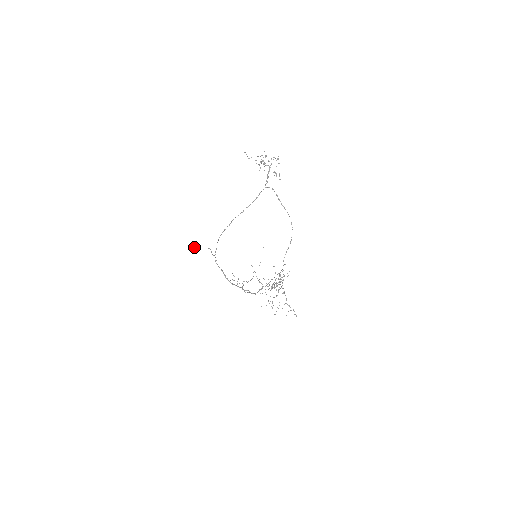
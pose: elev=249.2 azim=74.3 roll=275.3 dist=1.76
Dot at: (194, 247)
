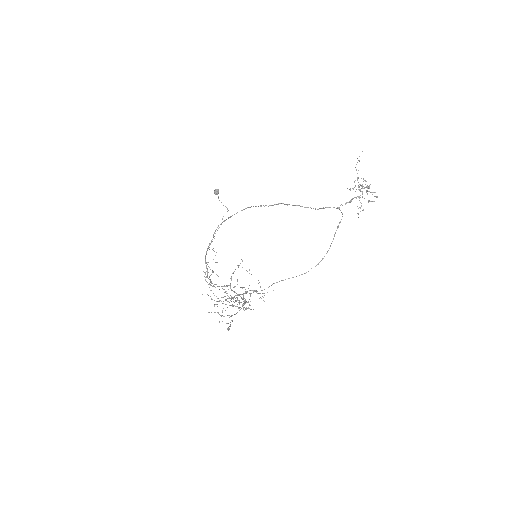
Dot at: occluded
